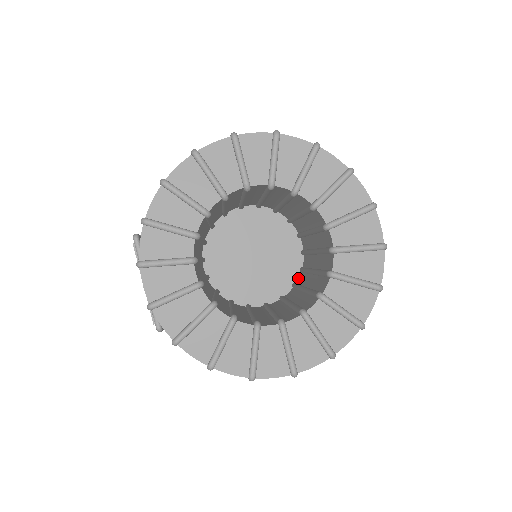
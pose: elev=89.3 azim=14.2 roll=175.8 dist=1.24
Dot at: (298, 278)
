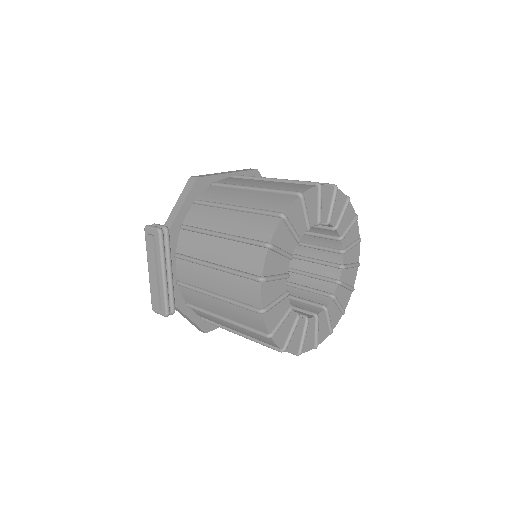
Dot at: occluded
